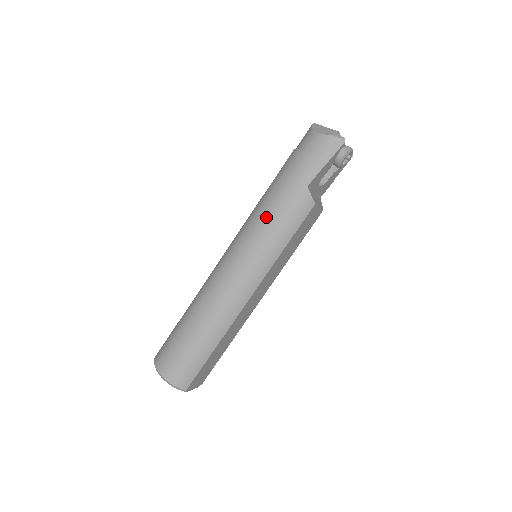
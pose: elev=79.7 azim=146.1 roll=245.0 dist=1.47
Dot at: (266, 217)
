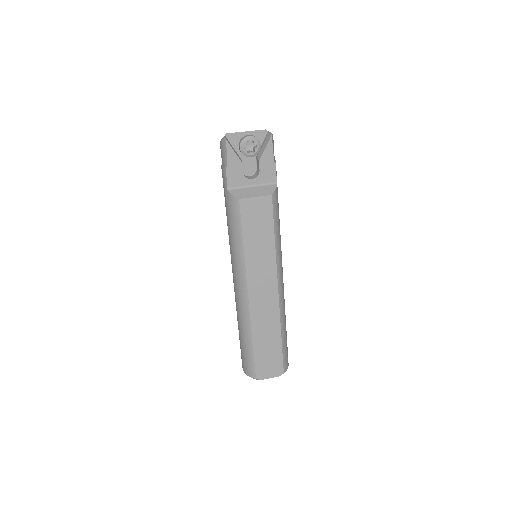
Dot at: occluded
